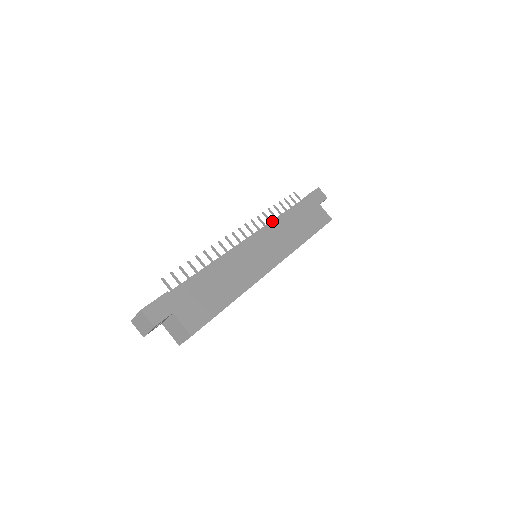
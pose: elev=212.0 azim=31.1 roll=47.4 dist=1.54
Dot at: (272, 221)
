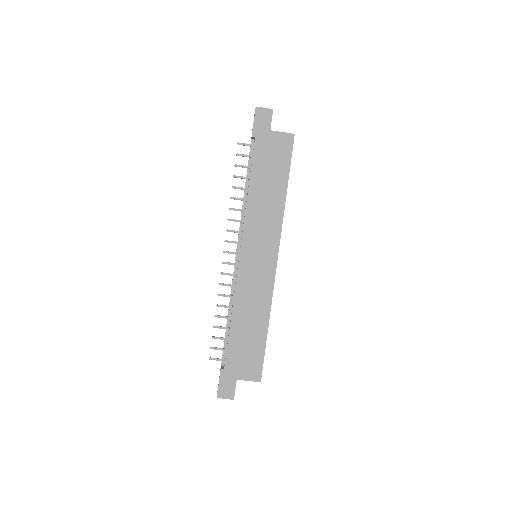
Dot at: (243, 203)
